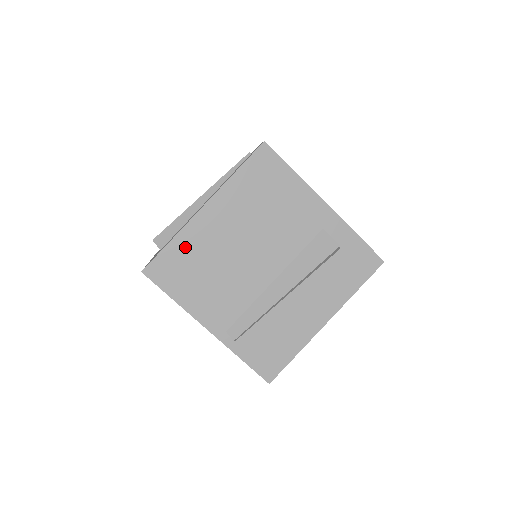
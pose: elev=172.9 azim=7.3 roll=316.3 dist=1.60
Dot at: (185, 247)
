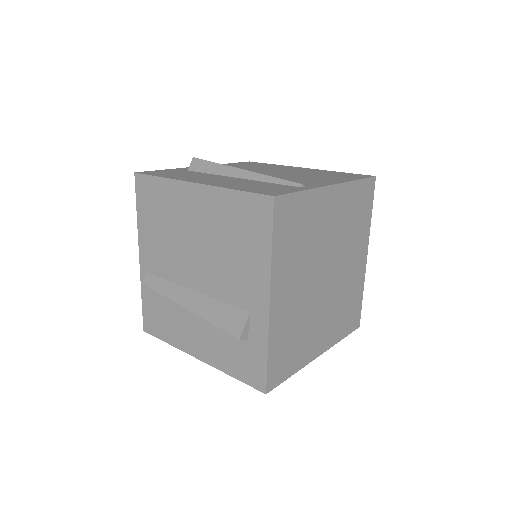
Dot at: (165, 193)
